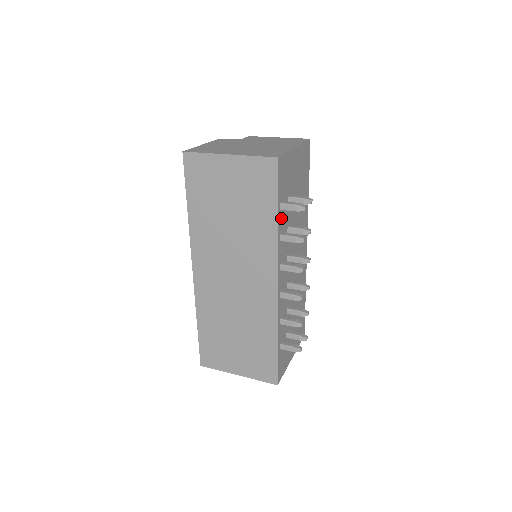
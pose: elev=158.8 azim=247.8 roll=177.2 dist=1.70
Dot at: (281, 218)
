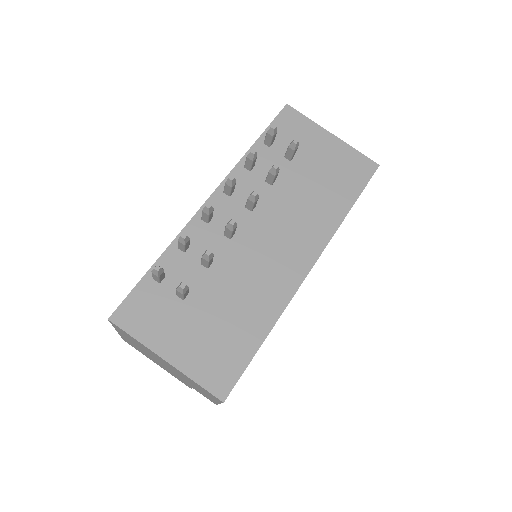
Dot at: (261, 152)
